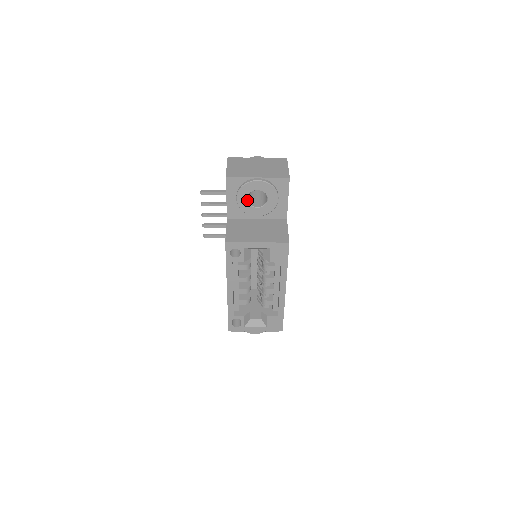
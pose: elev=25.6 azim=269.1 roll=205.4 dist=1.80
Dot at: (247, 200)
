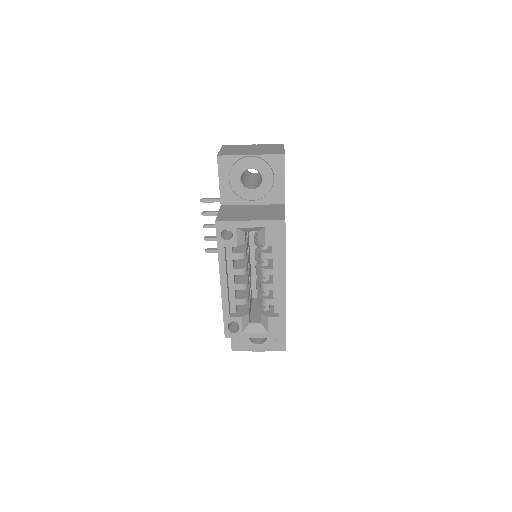
Dot at: (240, 181)
